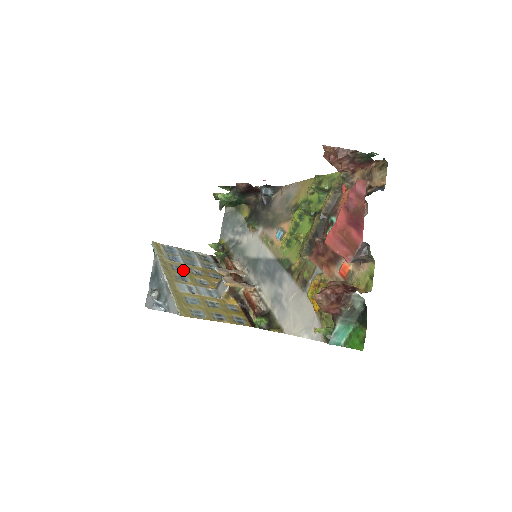
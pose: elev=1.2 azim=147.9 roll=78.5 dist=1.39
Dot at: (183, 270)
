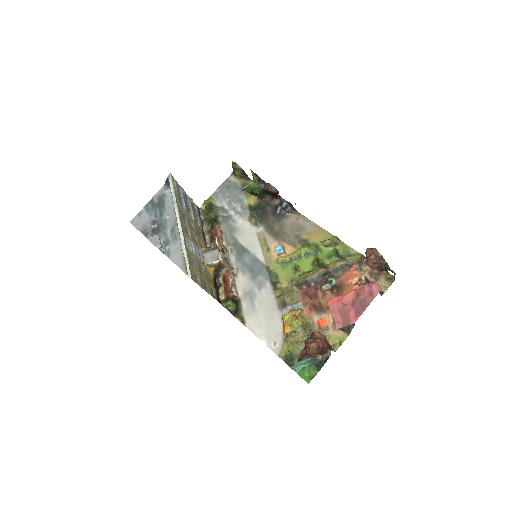
Dot at: (186, 220)
